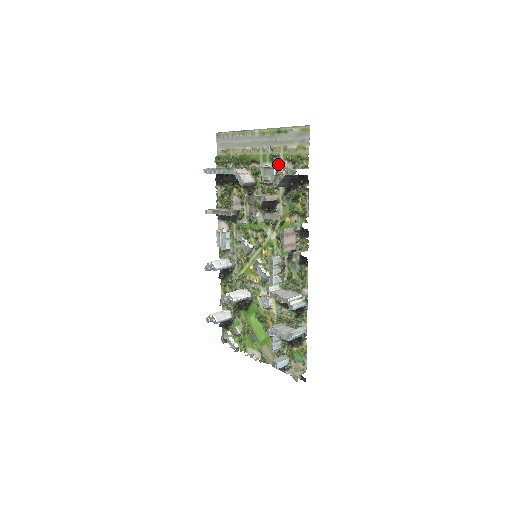
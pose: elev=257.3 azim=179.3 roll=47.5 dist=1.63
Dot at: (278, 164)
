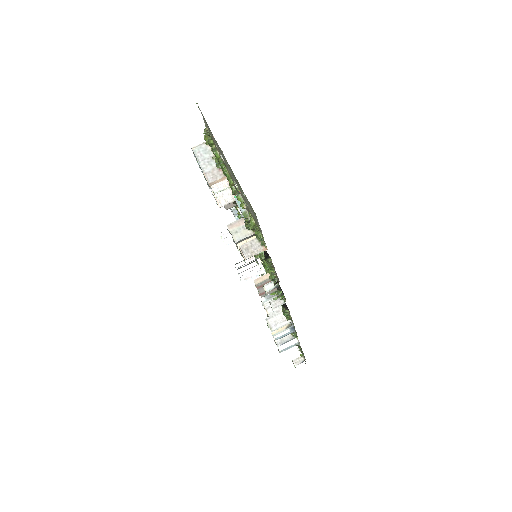
Dot at: (246, 209)
